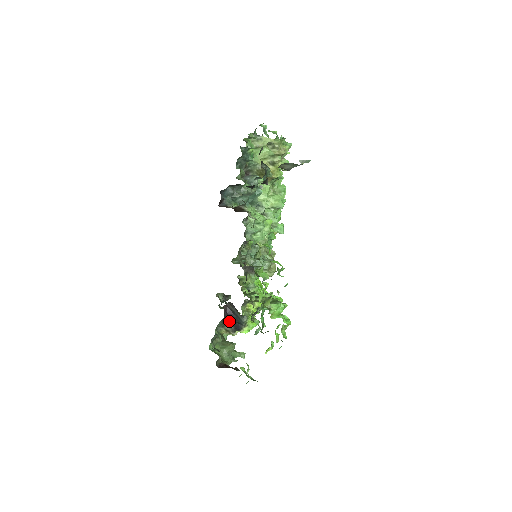
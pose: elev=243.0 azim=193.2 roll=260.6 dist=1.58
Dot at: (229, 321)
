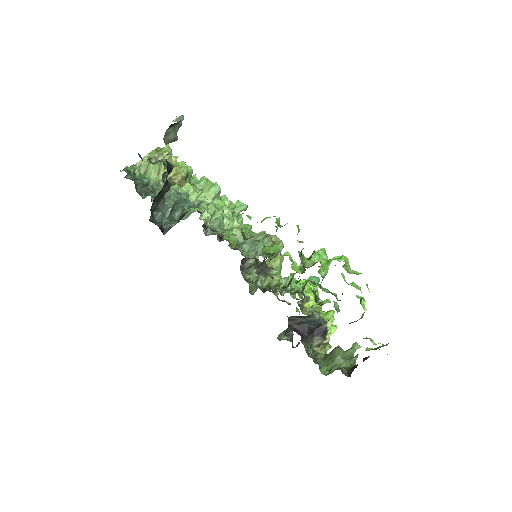
Dot at: (309, 335)
